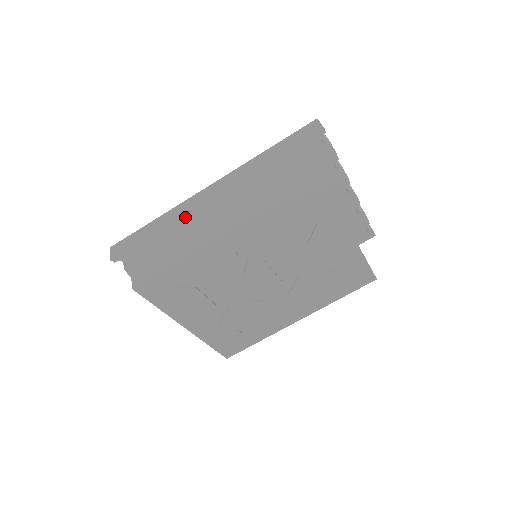
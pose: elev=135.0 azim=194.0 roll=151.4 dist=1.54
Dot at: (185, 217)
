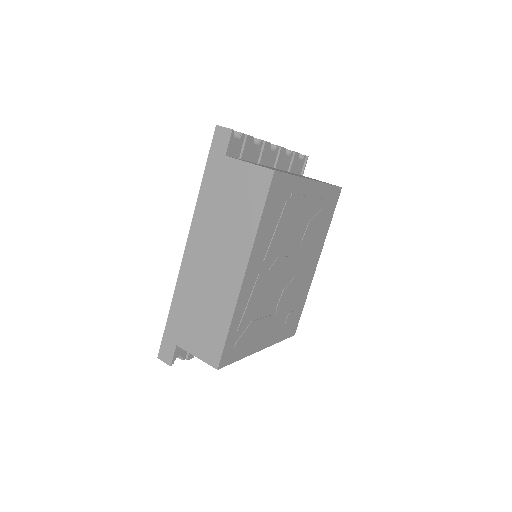
Dot at: (195, 286)
